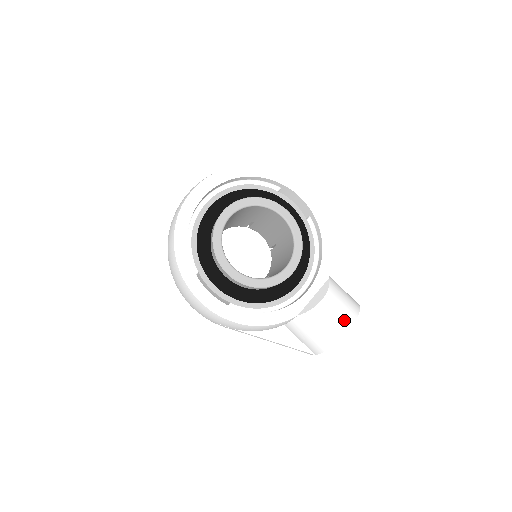
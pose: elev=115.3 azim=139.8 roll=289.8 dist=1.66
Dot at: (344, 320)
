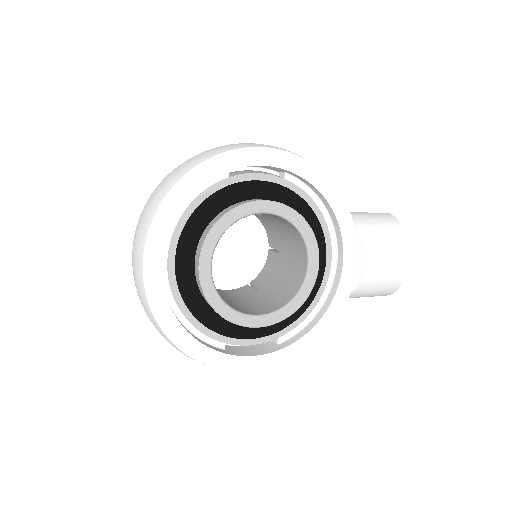
Dot at: (399, 261)
